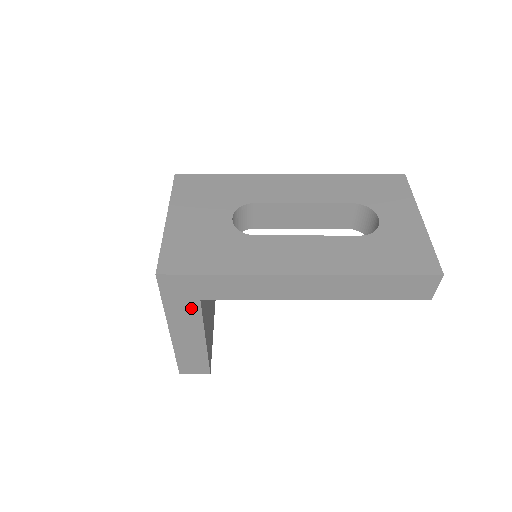
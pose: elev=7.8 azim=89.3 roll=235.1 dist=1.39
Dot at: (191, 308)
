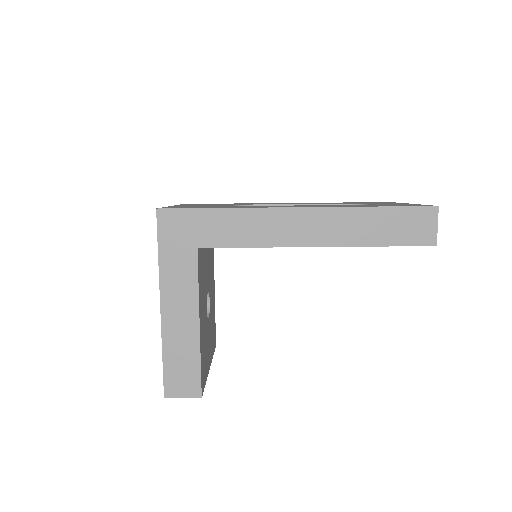
Dot at: (187, 263)
